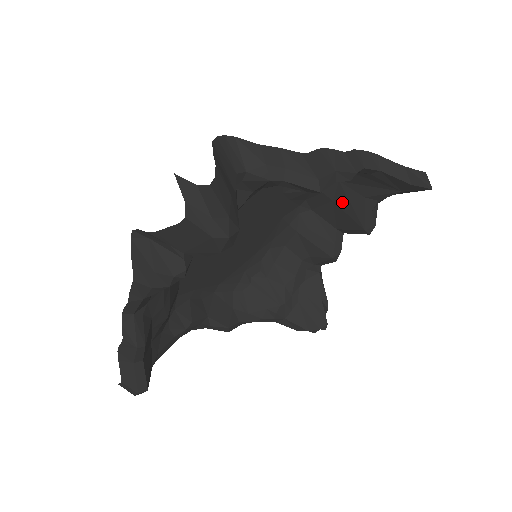
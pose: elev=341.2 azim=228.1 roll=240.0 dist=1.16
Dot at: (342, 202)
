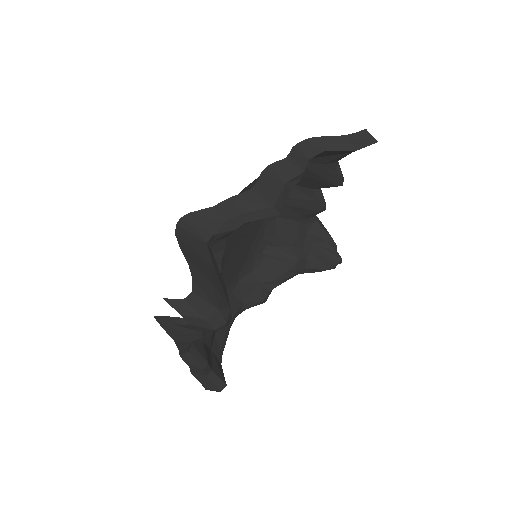
Dot at: (306, 173)
